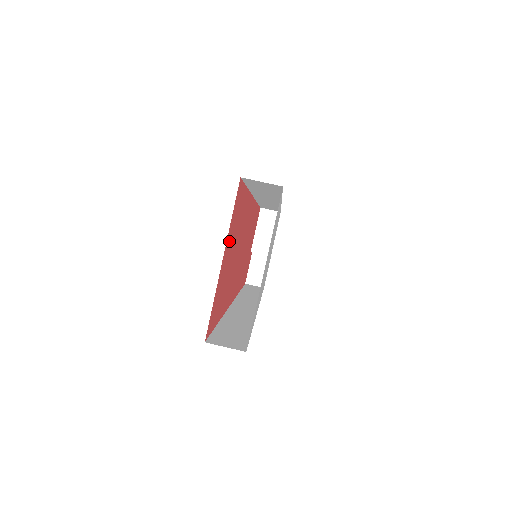
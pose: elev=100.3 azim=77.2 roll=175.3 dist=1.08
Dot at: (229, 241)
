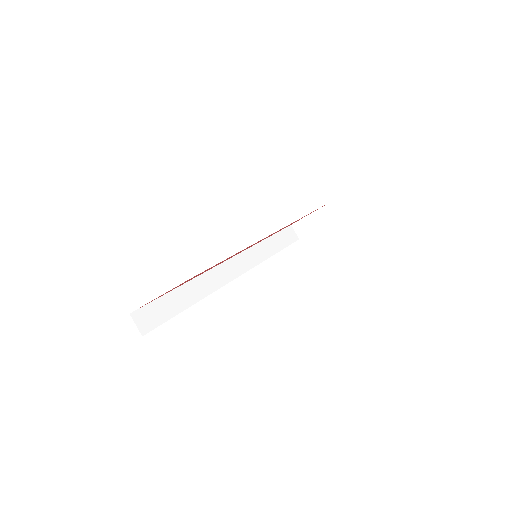
Dot at: occluded
